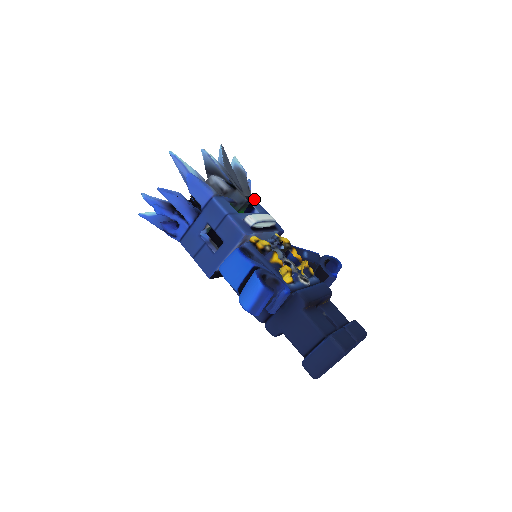
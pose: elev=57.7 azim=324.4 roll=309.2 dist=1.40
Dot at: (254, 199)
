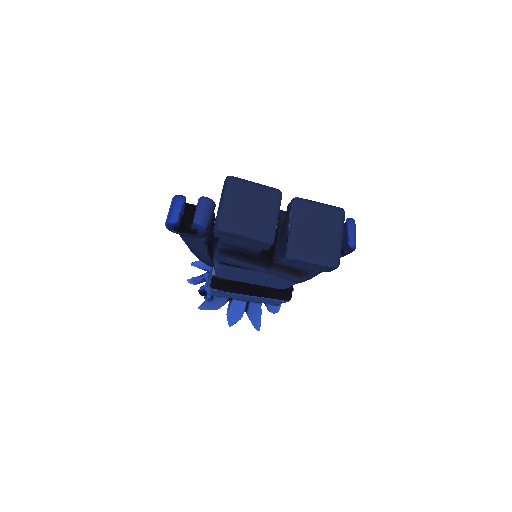
Dot at: occluded
